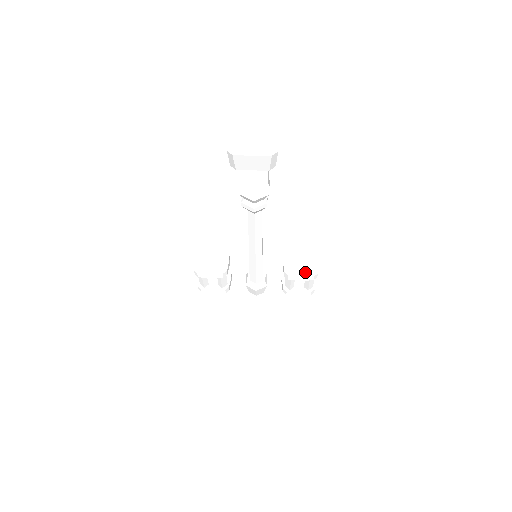
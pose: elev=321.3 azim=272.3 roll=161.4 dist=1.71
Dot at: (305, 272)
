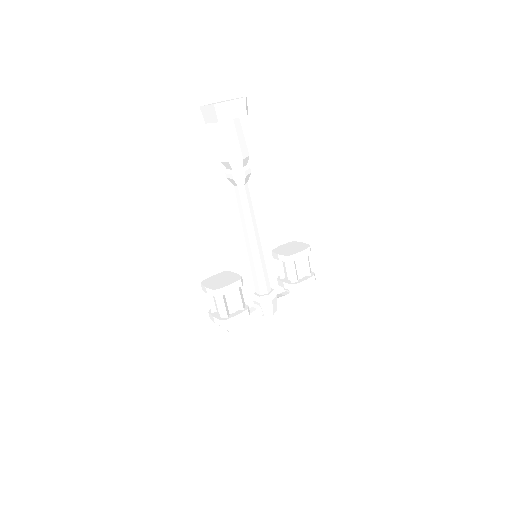
Dot at: (301, 249)
